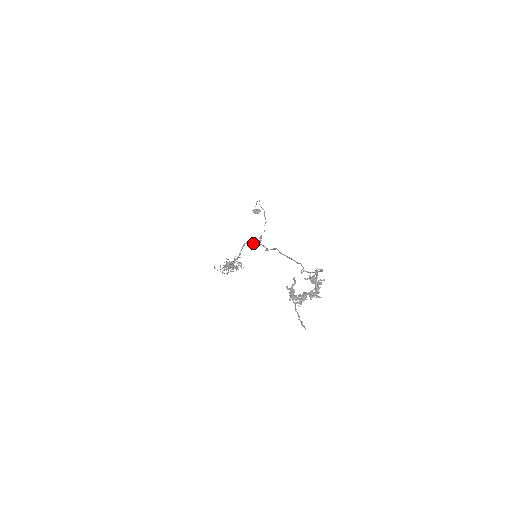
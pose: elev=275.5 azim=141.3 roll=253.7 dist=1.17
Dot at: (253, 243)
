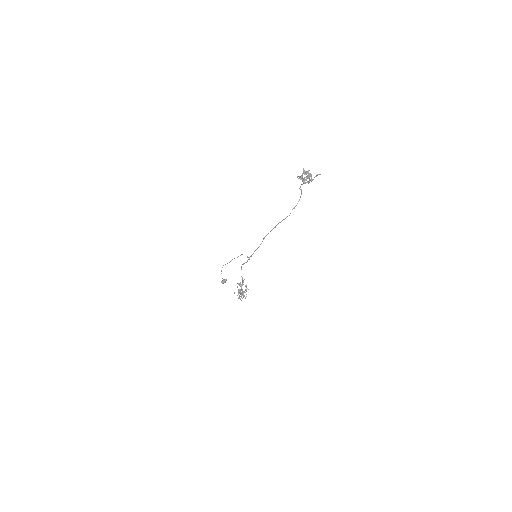
Dot at: occluded
